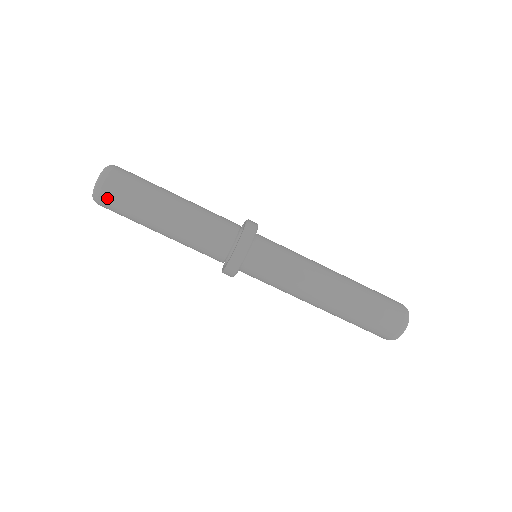
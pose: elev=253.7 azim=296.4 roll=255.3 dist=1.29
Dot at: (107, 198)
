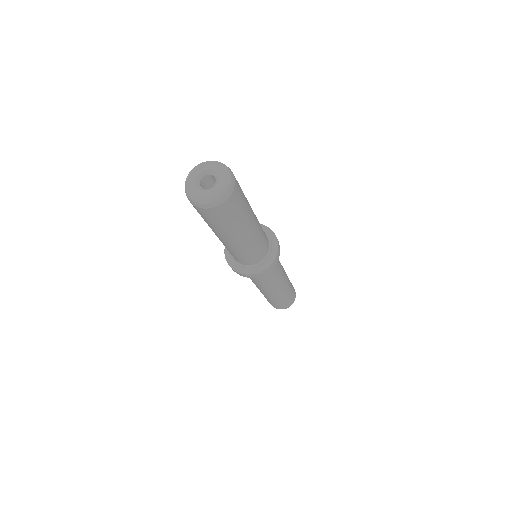
Dot at: occluded
